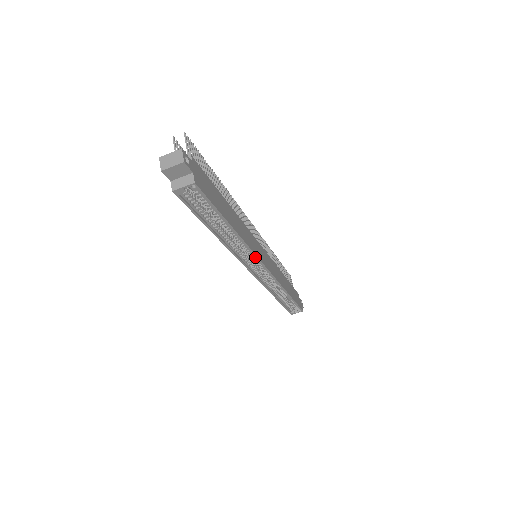
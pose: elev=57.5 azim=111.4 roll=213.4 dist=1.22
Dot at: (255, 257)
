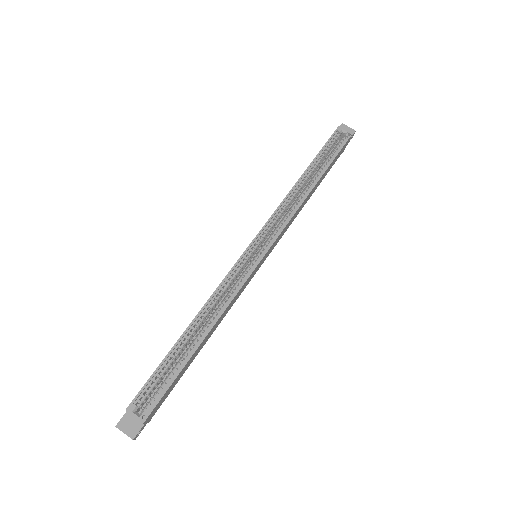
Dot at: (280, 229)
